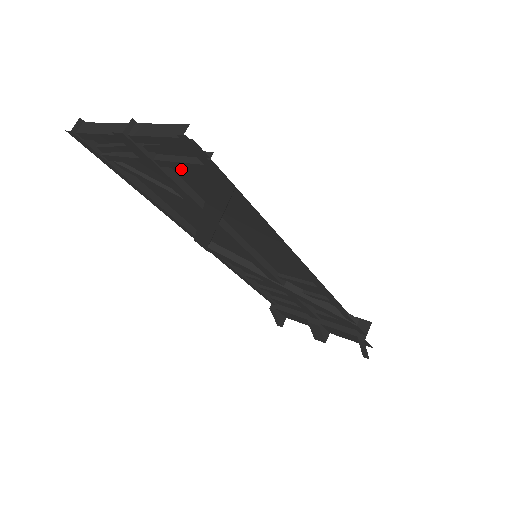
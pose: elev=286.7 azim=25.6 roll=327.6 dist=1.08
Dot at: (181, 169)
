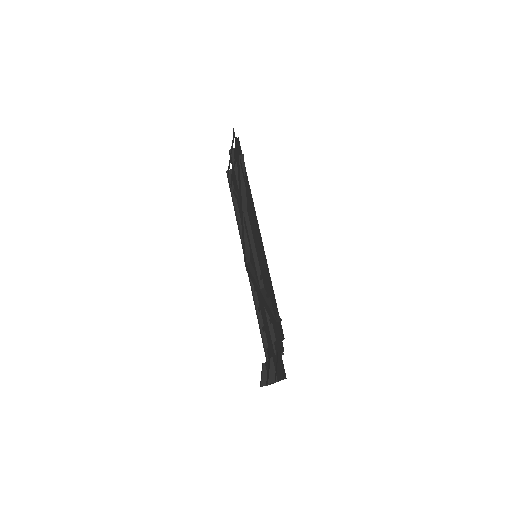
Dot at: occluded
